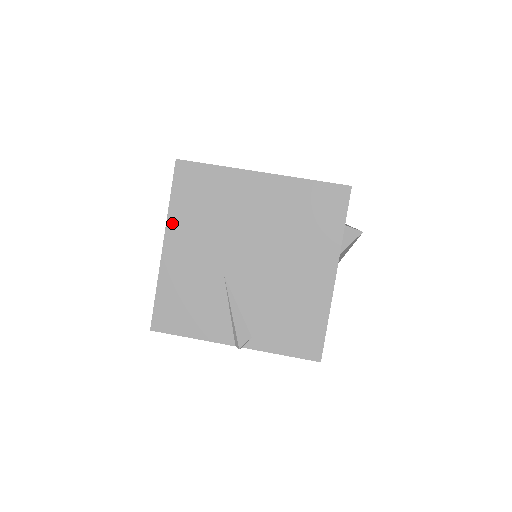
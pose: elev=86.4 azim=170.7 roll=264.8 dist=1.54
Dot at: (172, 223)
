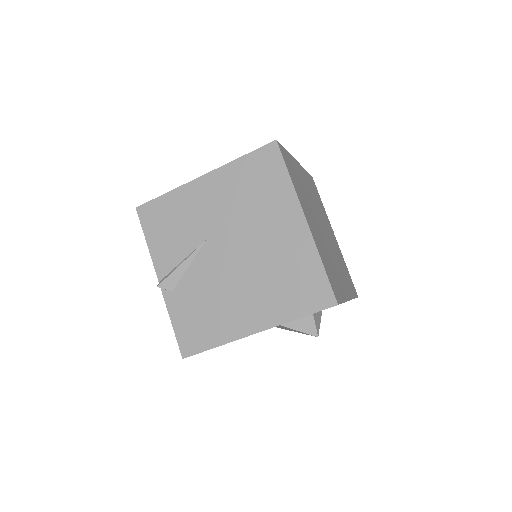
Dot at: (224, 171)
